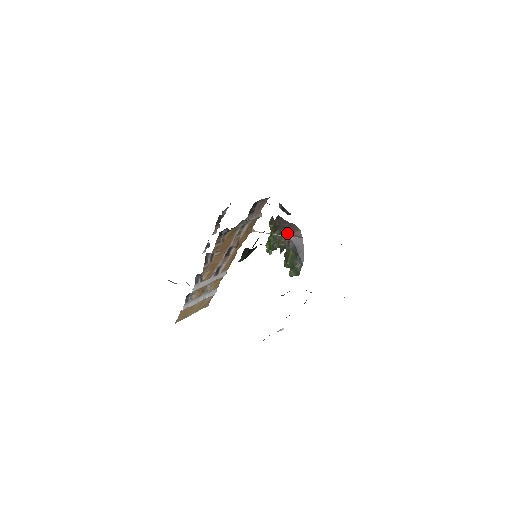
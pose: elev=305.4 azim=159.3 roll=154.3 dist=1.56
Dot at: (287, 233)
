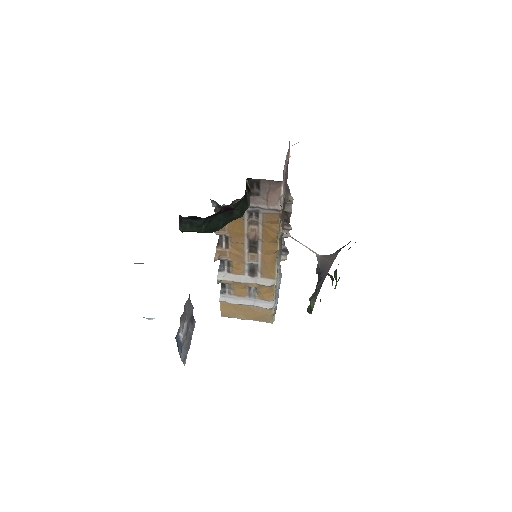
Dot at: occluded
